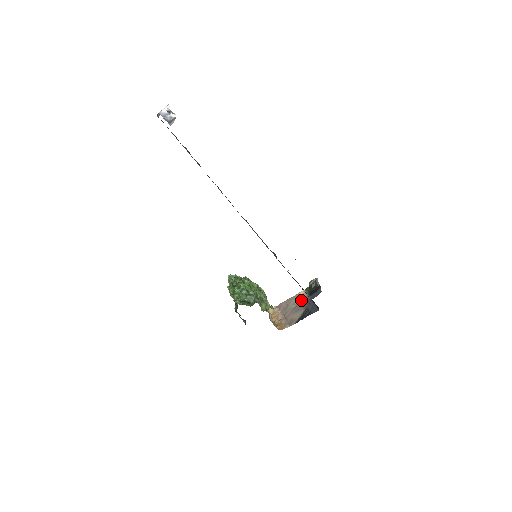
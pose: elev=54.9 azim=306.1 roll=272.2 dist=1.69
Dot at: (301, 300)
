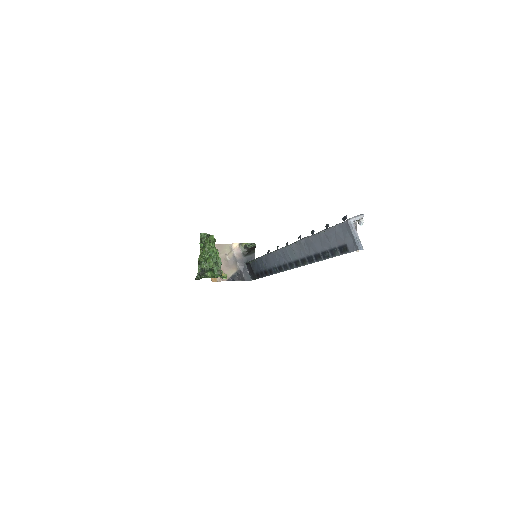
Dot at: (235, 255)
